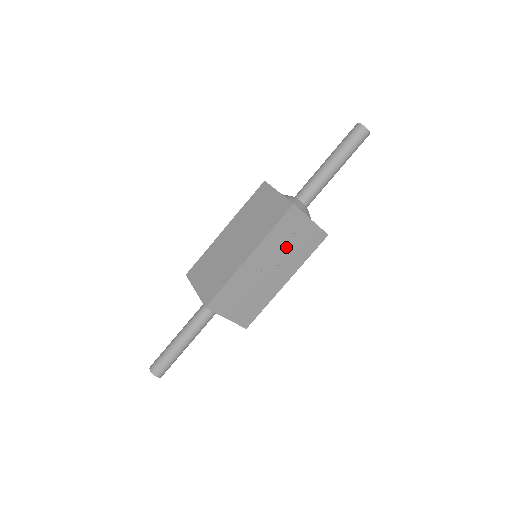
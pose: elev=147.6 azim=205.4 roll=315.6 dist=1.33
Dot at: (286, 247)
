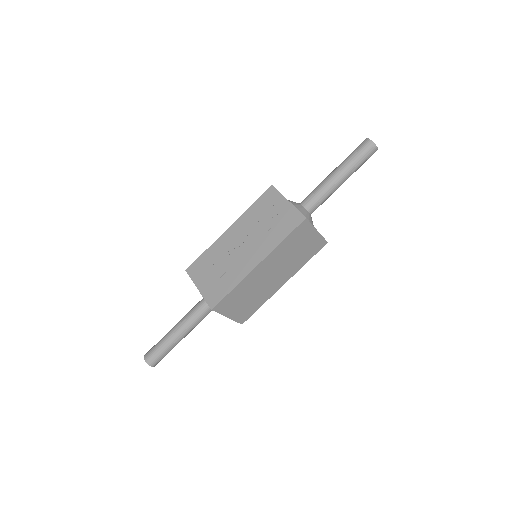
Dot at: (262, 225)
